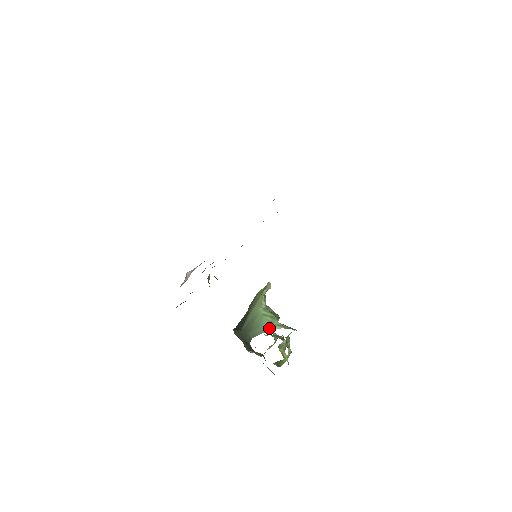
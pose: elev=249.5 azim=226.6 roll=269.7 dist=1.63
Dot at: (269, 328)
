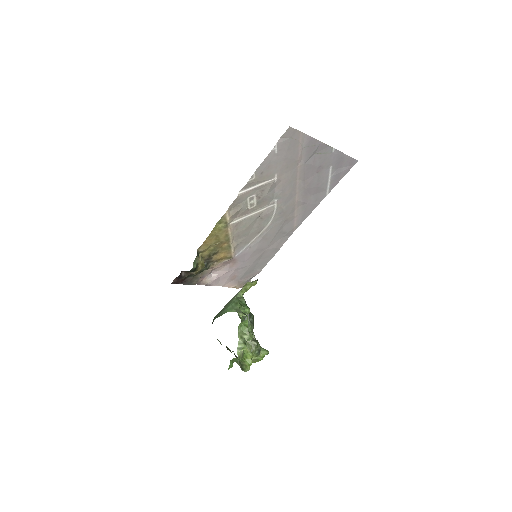
Dot at: (227, 311)
